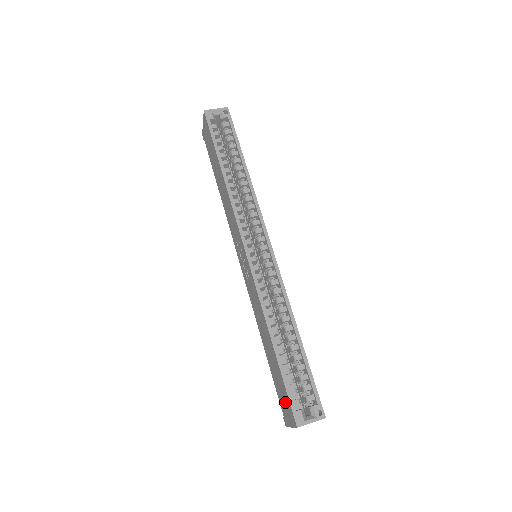
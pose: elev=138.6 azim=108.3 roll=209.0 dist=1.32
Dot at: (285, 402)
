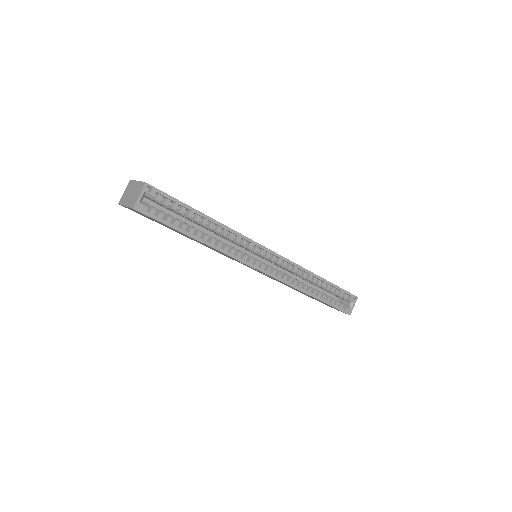
Dot at: (332, 307)
